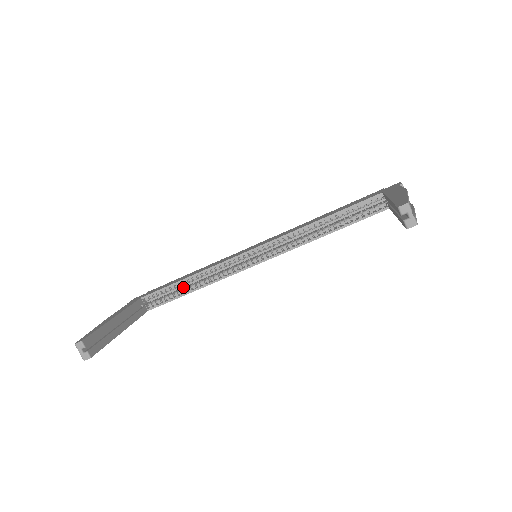
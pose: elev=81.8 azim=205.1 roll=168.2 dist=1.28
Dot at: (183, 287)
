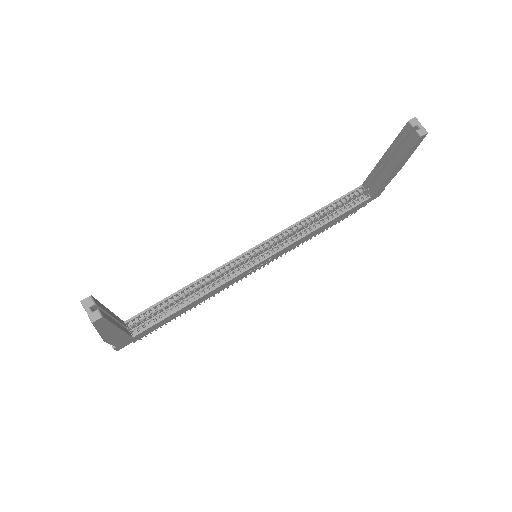
Dot at: occluded
